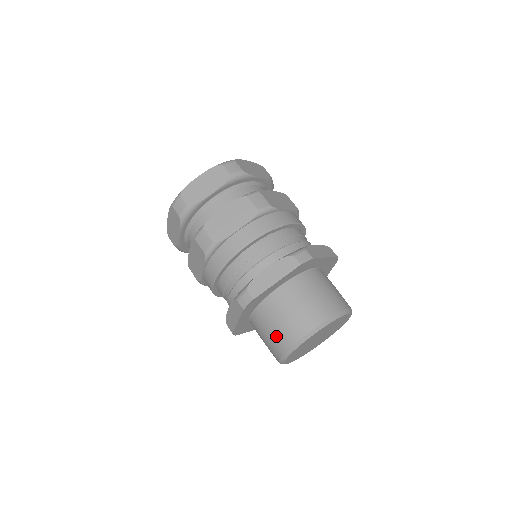
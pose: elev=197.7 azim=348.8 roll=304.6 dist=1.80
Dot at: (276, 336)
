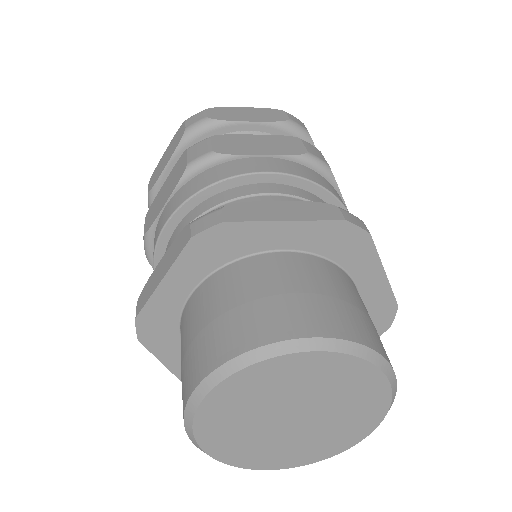
Dot at: occluded
